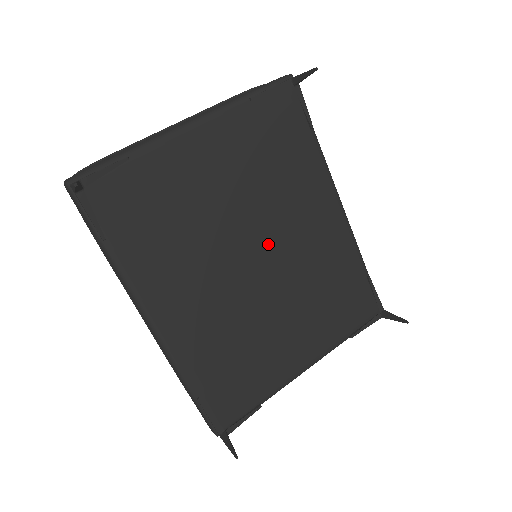
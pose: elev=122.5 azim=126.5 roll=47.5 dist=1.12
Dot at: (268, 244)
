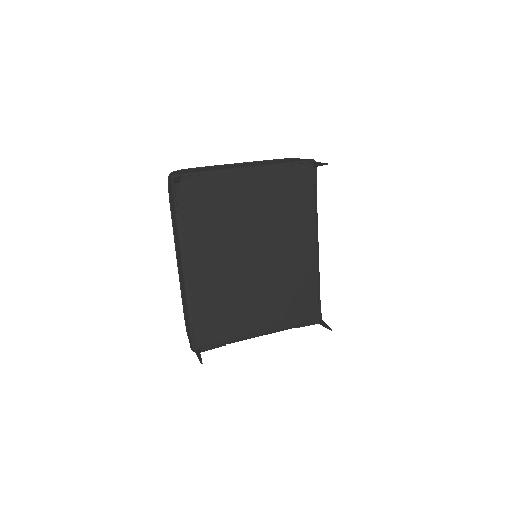
Dot at: (266, 250)
